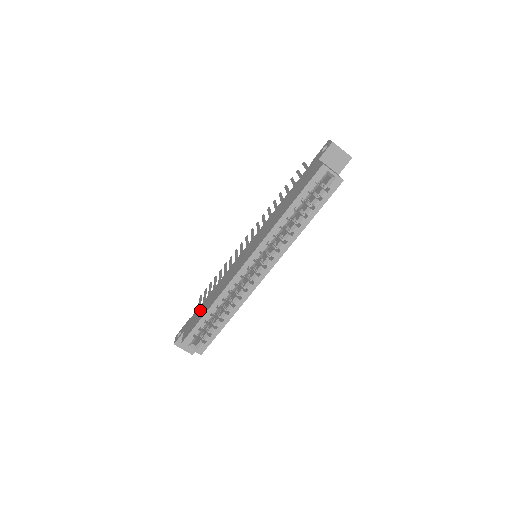
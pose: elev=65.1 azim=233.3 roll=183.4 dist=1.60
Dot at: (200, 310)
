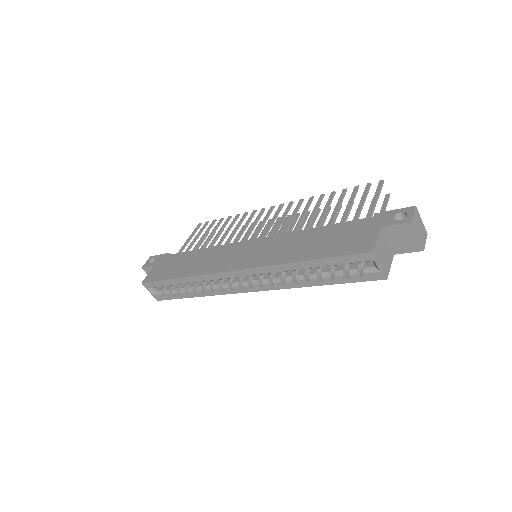
Dot at: (176, 262)
